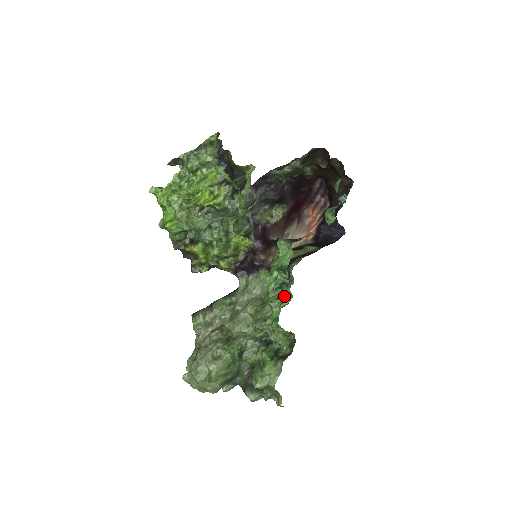
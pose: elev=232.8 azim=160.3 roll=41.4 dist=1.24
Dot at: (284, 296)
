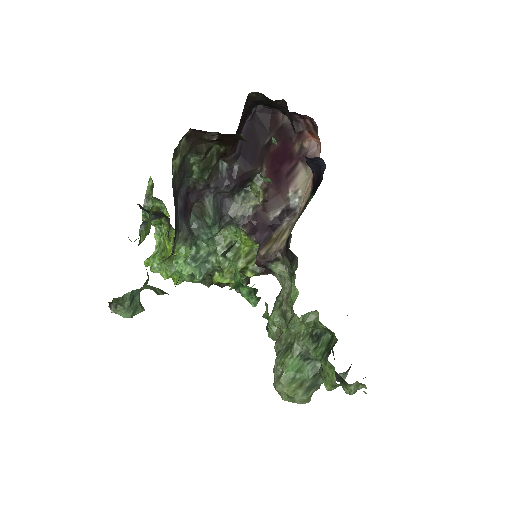
Dot at: (266, 305)
